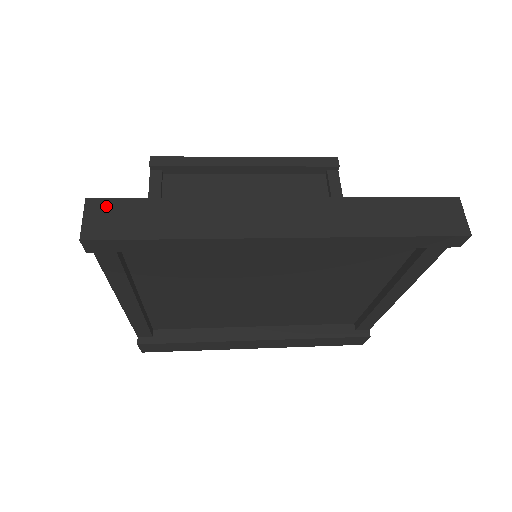
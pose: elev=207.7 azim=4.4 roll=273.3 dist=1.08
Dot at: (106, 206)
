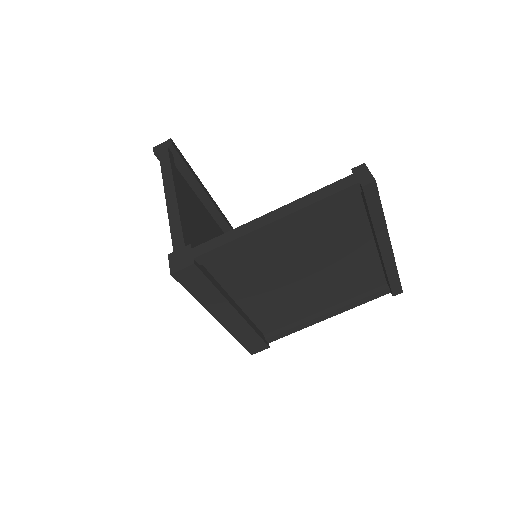
Dot at: occluded
